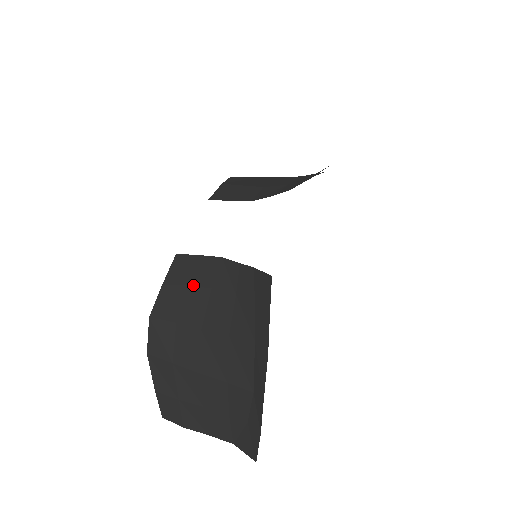
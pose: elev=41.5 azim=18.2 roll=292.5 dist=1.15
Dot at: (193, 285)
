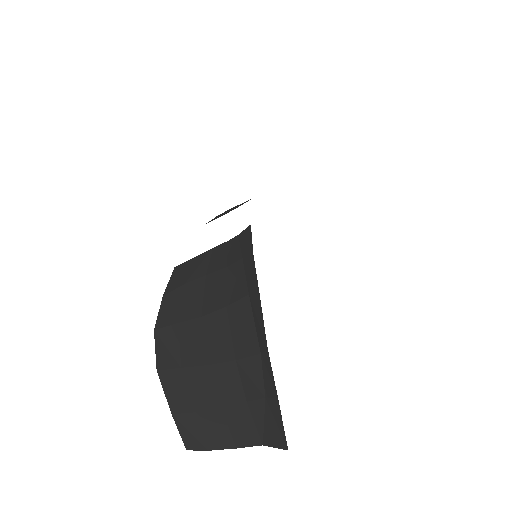
Dot at: (189, 281)
